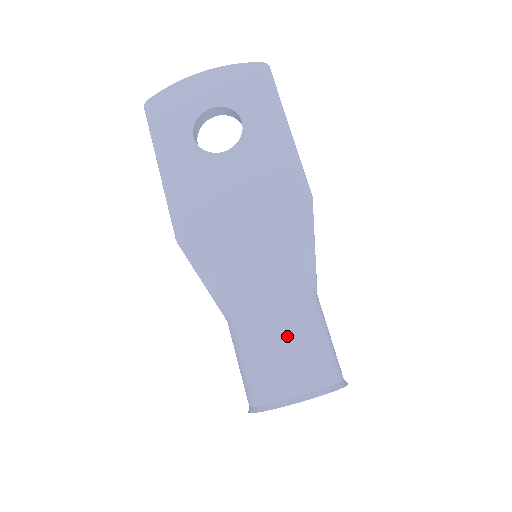
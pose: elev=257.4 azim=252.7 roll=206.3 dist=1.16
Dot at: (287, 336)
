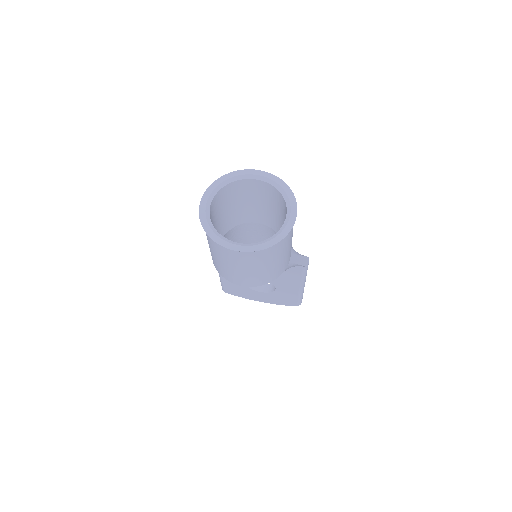
Dot at: occluded
